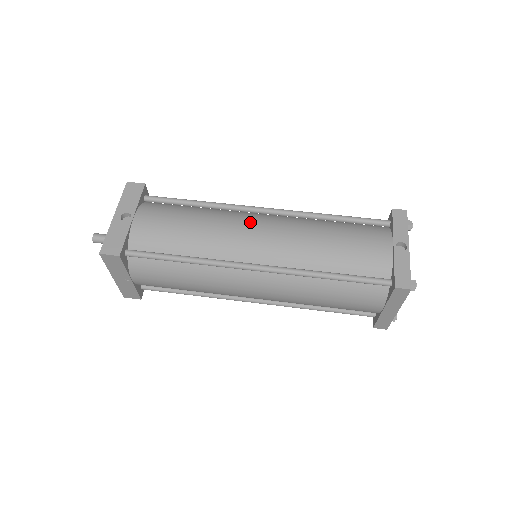
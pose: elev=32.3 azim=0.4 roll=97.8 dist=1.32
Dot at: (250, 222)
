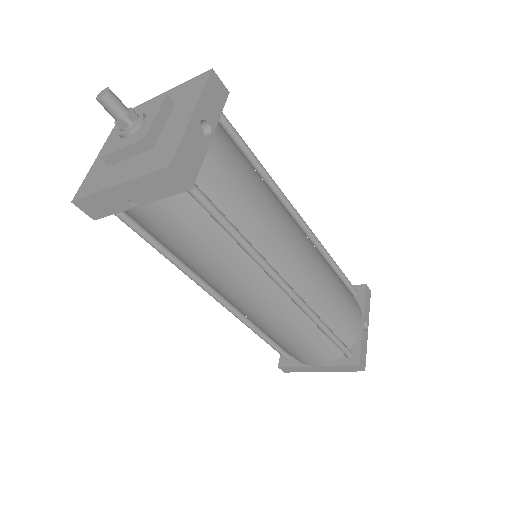
Dot at: (298, 231)
